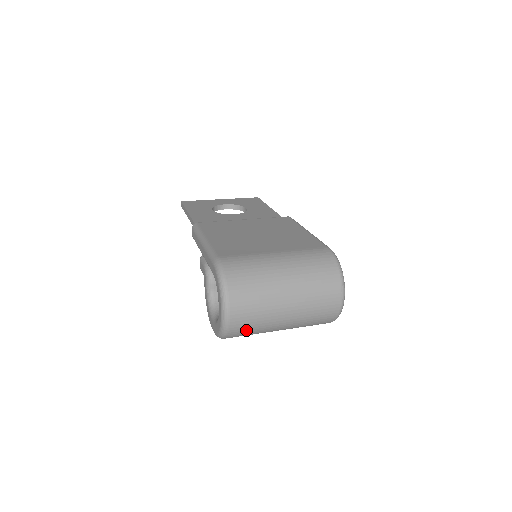
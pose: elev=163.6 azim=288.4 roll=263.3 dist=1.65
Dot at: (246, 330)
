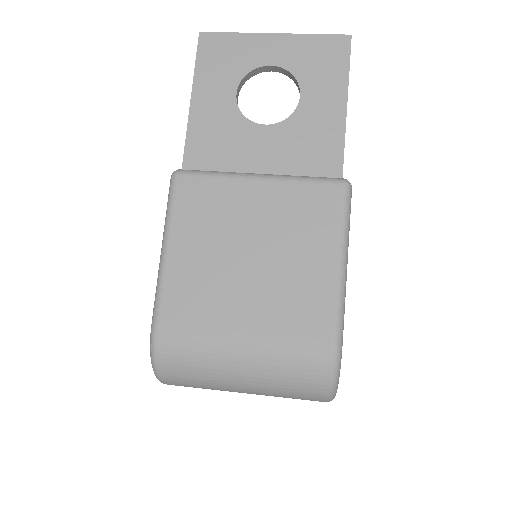
Dot at: occluded
